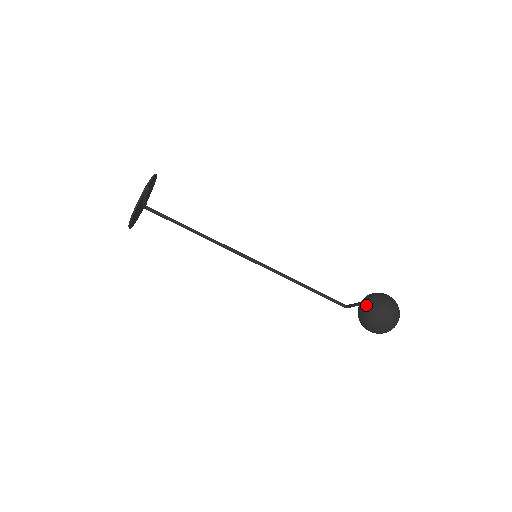
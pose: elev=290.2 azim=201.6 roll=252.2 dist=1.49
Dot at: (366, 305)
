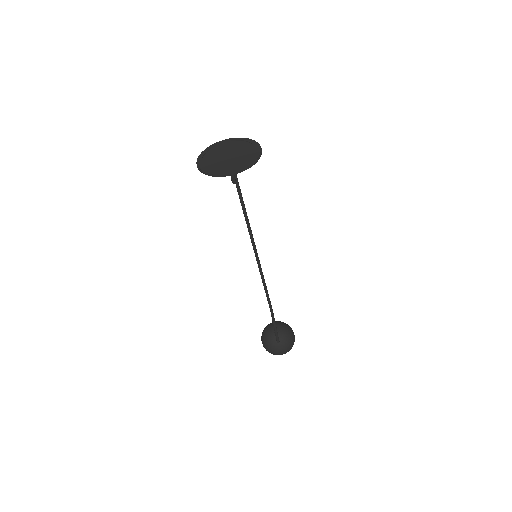
Dot at: occluded
